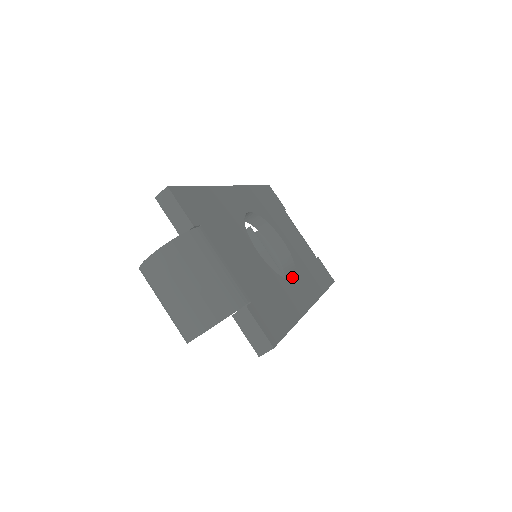
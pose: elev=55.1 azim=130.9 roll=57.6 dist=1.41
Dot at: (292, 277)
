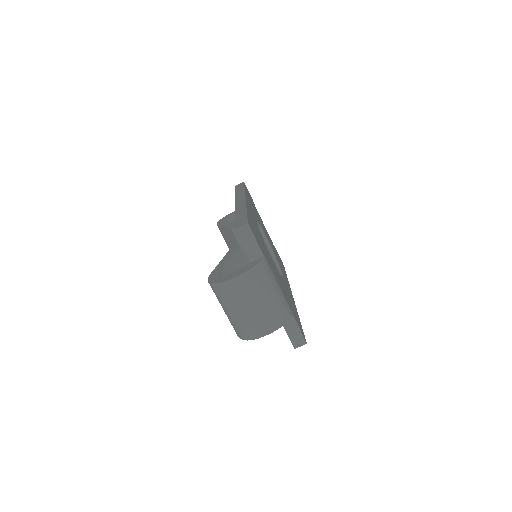
Dot at: occluded
